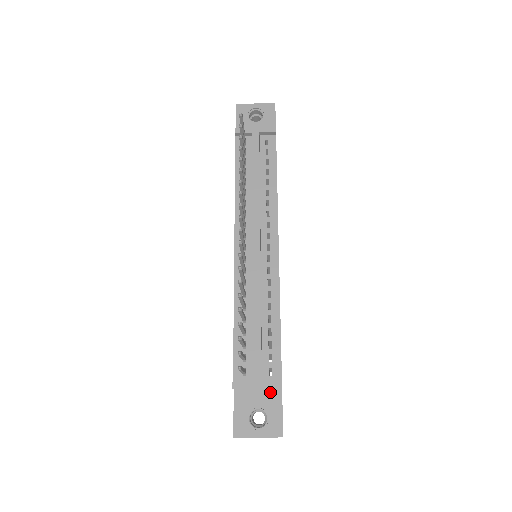
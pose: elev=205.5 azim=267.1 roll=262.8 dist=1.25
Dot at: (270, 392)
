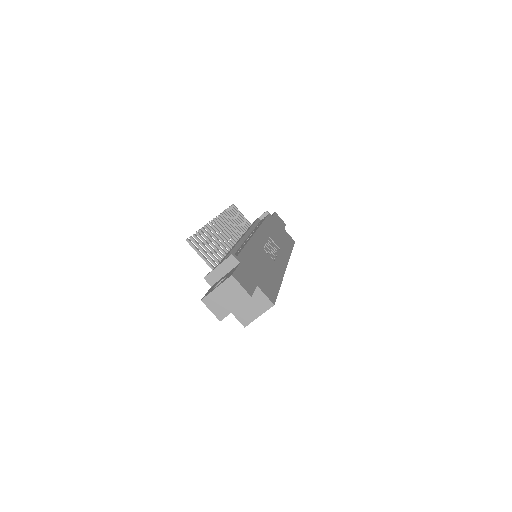
Dot at: occluded
